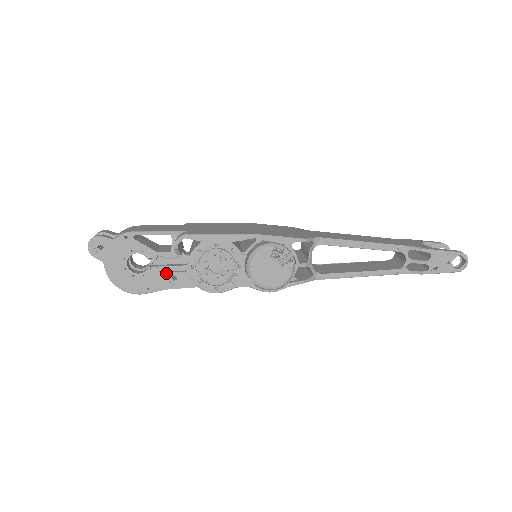
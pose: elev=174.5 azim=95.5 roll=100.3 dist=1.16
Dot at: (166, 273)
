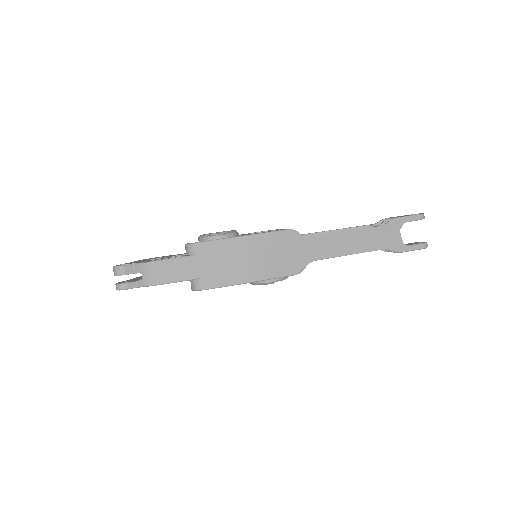
Dot at: occluded
